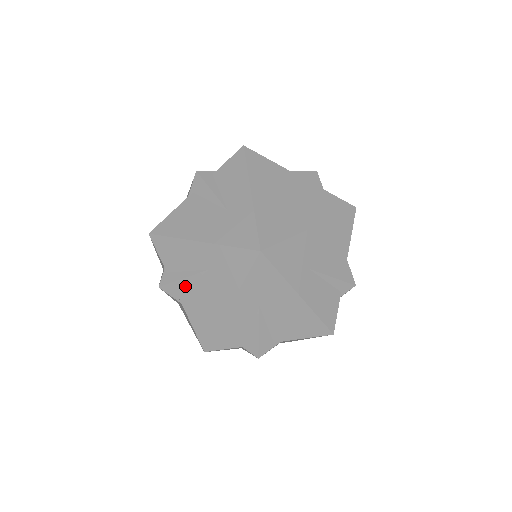
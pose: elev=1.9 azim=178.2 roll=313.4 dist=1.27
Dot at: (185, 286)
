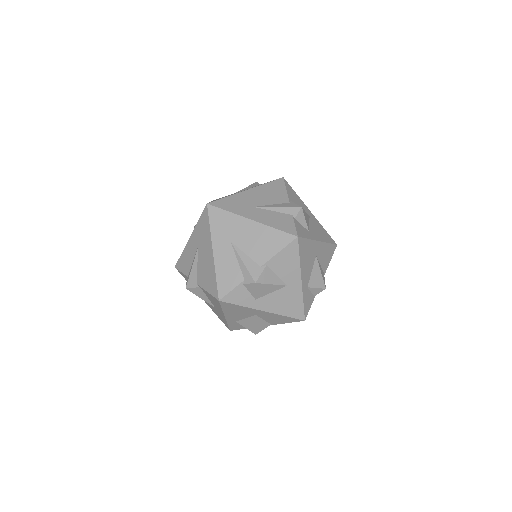
Dot at: (195, 272)
